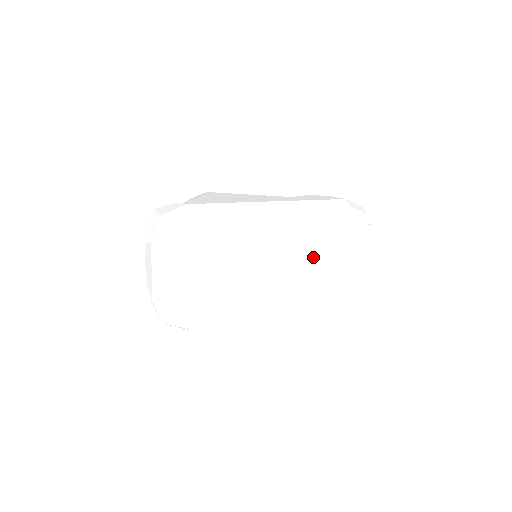
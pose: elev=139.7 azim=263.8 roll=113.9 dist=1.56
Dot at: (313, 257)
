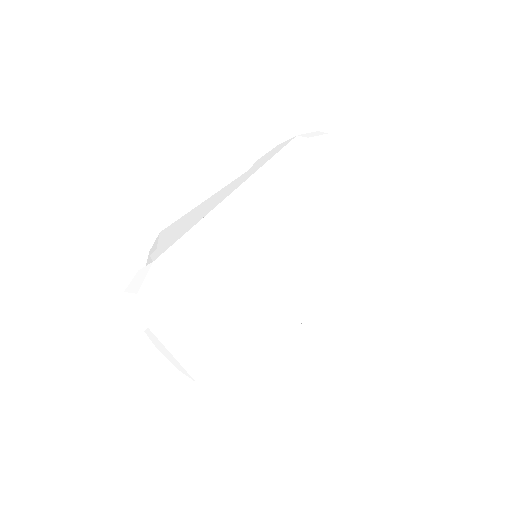
Dot at: (311, 214)
